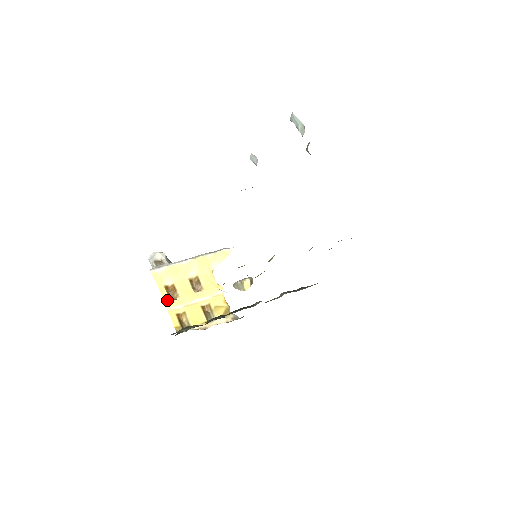
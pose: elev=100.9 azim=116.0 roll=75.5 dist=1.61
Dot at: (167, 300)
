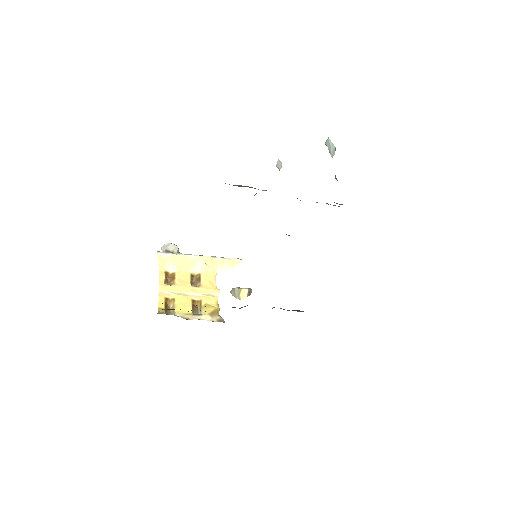
Dot at: (162, 283)
